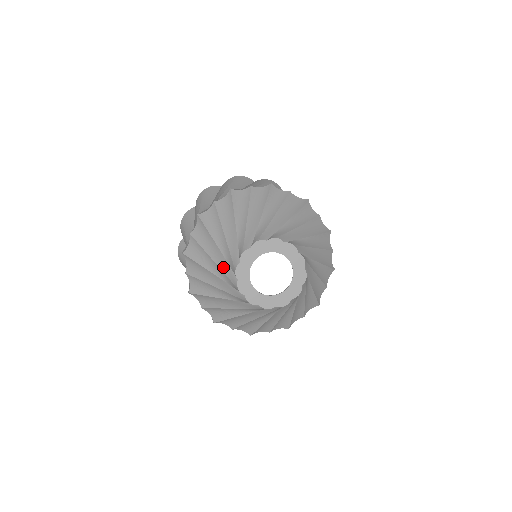
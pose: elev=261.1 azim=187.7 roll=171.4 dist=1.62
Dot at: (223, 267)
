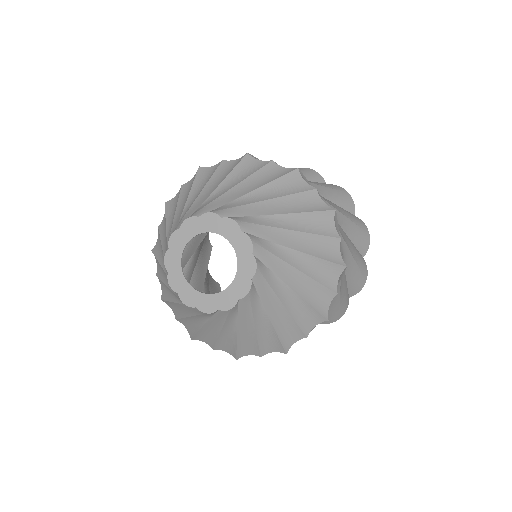
Dot at: (193, 208)
